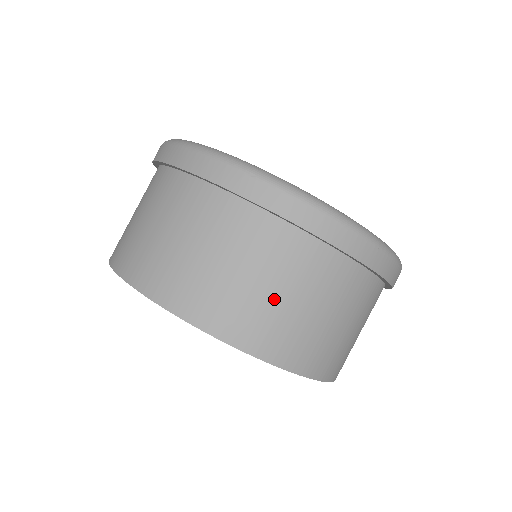
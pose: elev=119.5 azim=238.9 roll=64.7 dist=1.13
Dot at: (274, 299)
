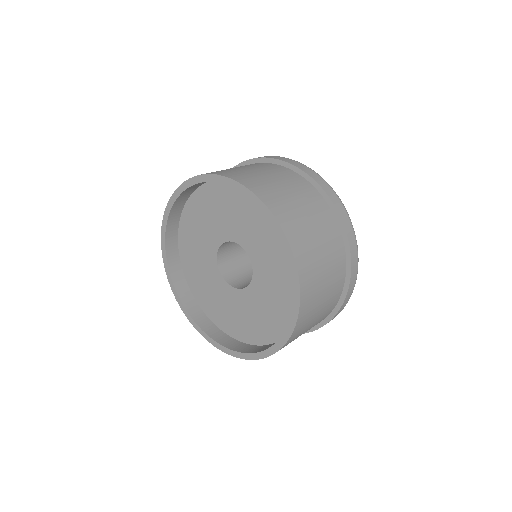
Dot at: (269, 179)
